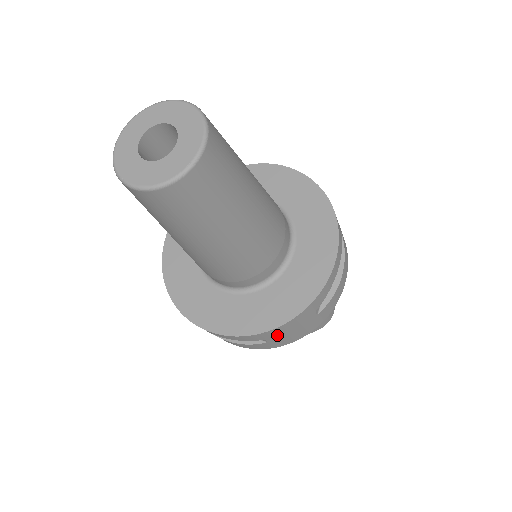
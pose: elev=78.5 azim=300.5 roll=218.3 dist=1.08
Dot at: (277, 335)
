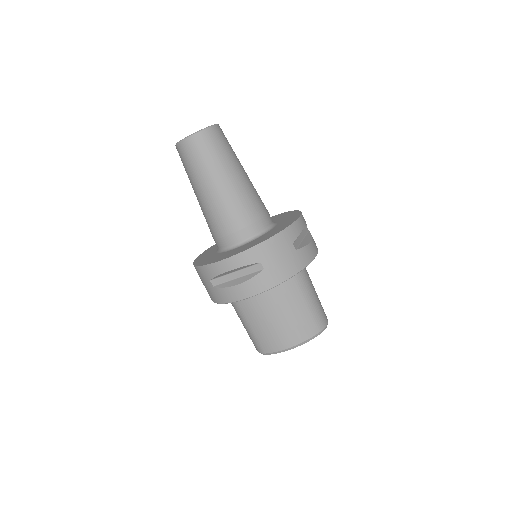
Dot at: (268, 256)
